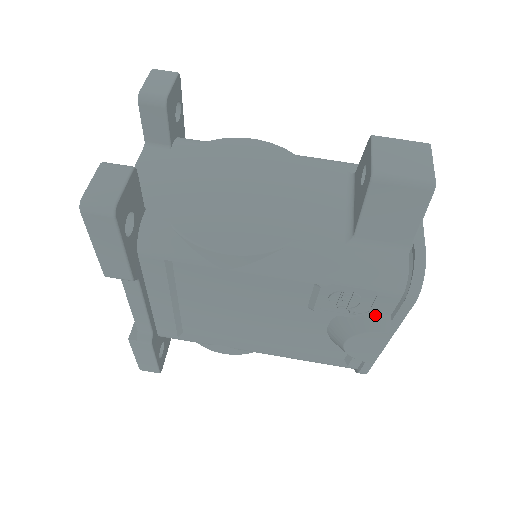
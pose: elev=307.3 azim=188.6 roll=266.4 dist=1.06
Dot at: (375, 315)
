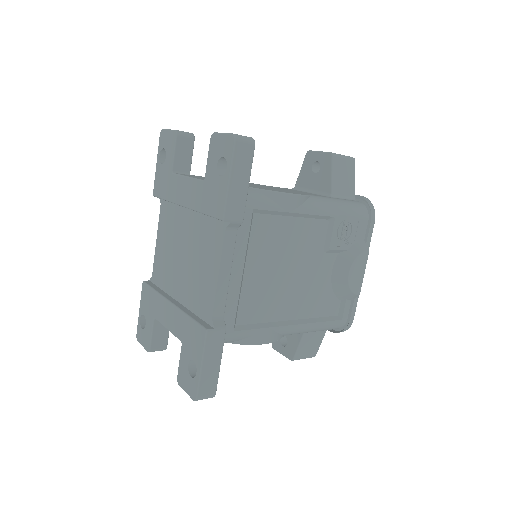
Dot at: (358, 242)
